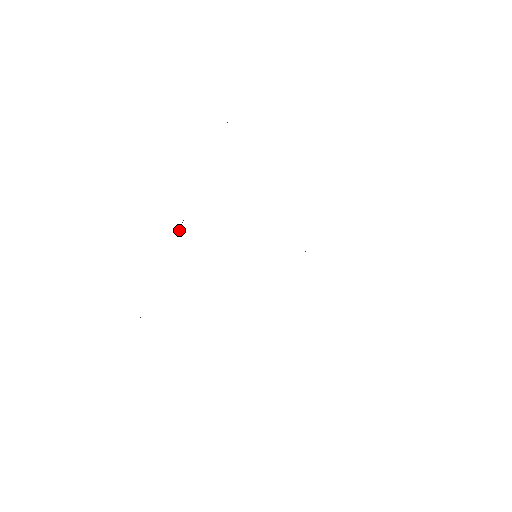
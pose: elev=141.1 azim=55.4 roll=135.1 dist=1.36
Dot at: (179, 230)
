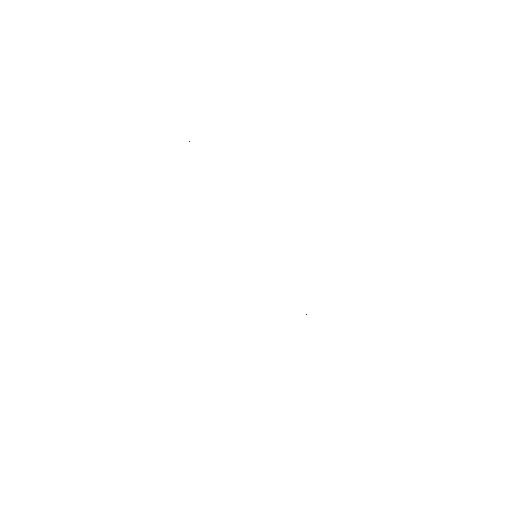
Dot at: occluded
